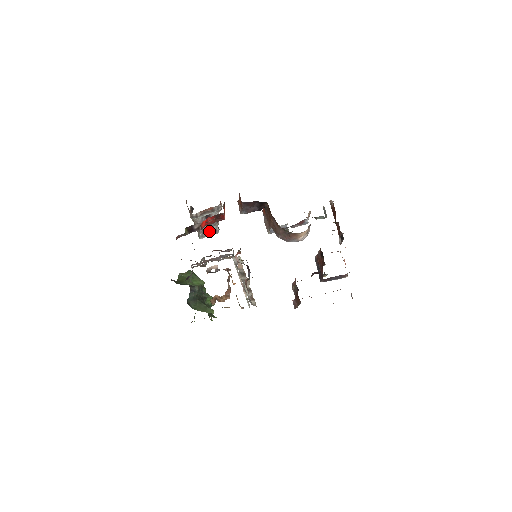
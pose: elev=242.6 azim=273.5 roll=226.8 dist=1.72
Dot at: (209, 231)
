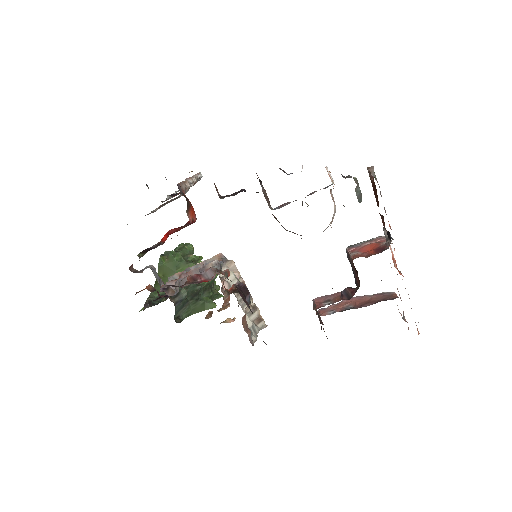
Dot at: occluded
